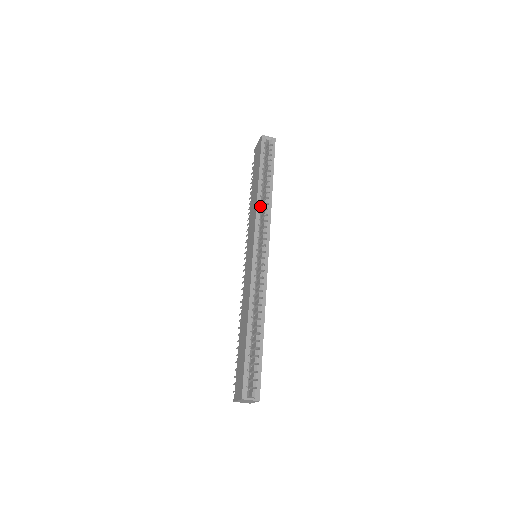
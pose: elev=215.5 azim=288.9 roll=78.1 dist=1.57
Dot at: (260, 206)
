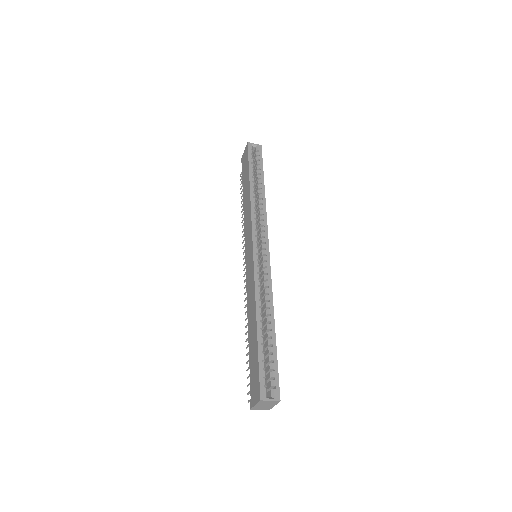
Dot at: (254, 206)
